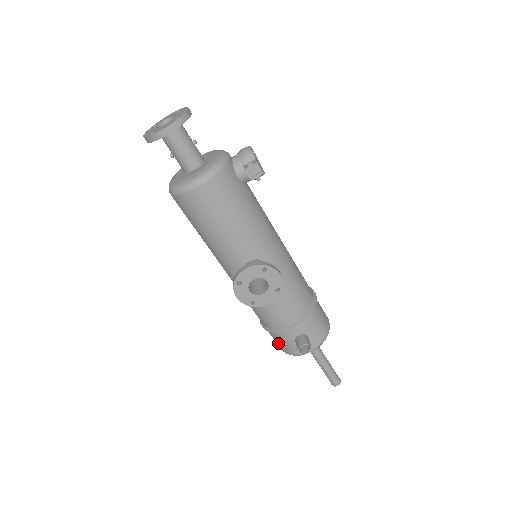
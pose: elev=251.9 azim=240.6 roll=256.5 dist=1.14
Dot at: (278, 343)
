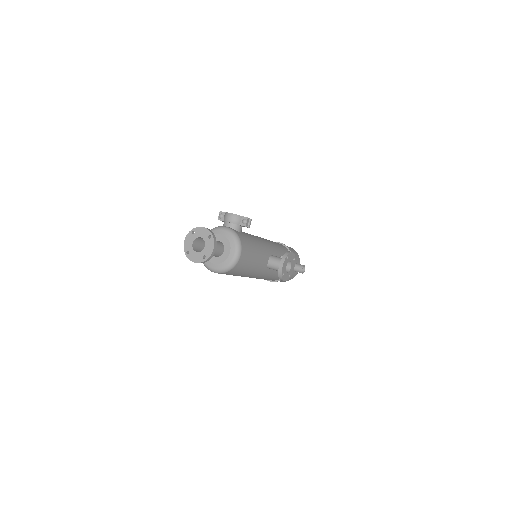
Dot at: occluded
